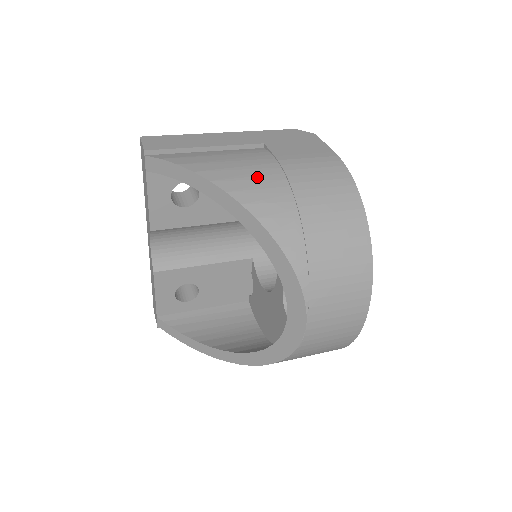
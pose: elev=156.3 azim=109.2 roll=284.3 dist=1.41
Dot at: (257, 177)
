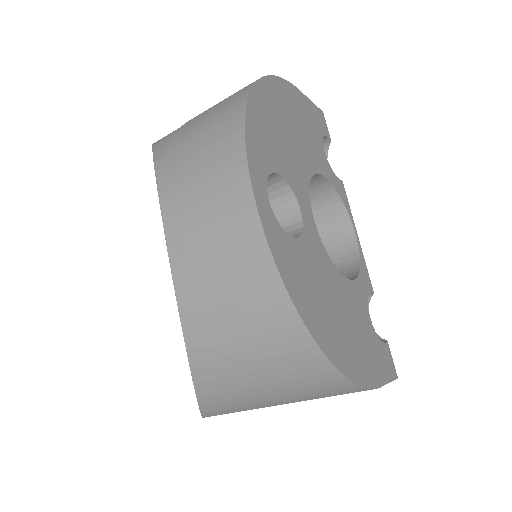
Dot at: occluded
